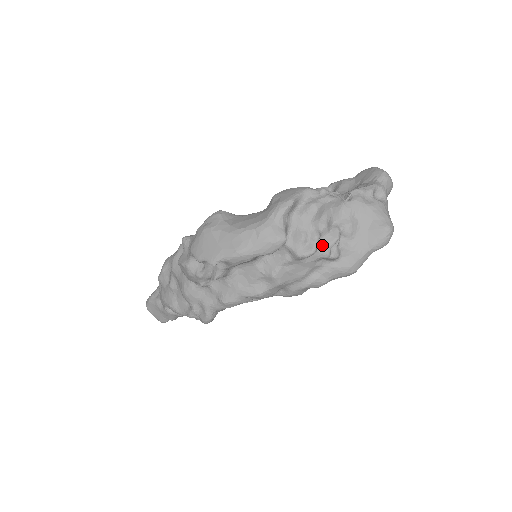
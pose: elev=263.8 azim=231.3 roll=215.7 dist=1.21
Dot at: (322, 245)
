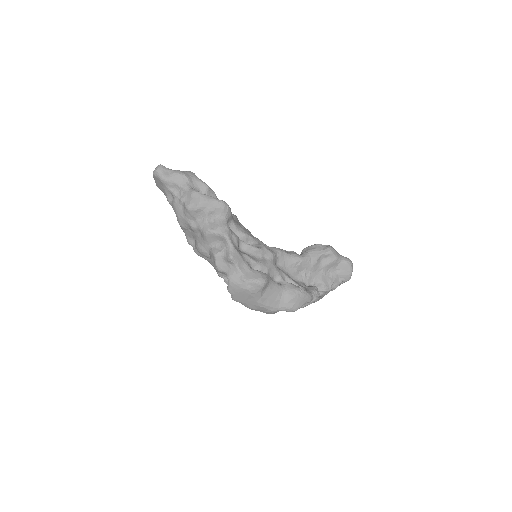
Dot at: occluded
